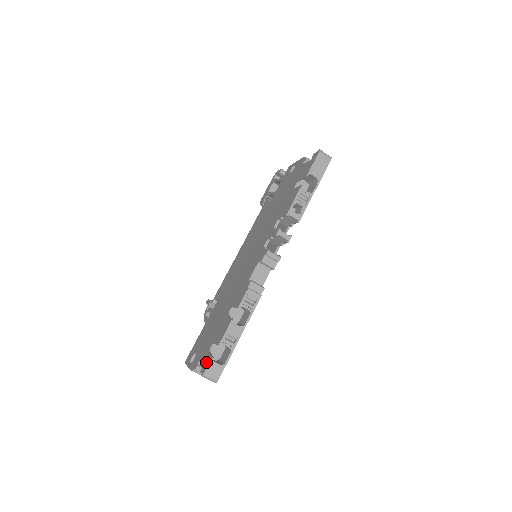
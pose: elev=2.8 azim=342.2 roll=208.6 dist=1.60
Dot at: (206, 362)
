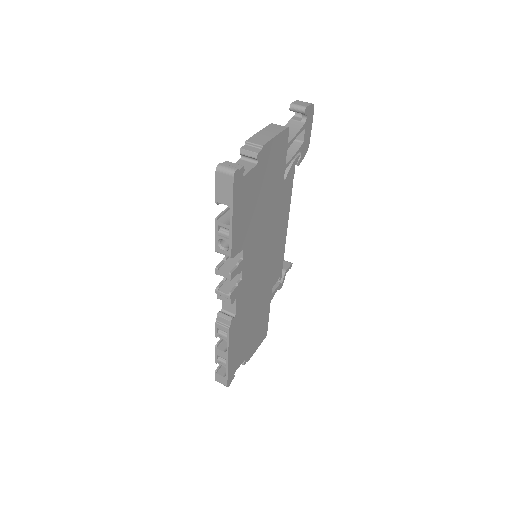
Dot at: occluded
